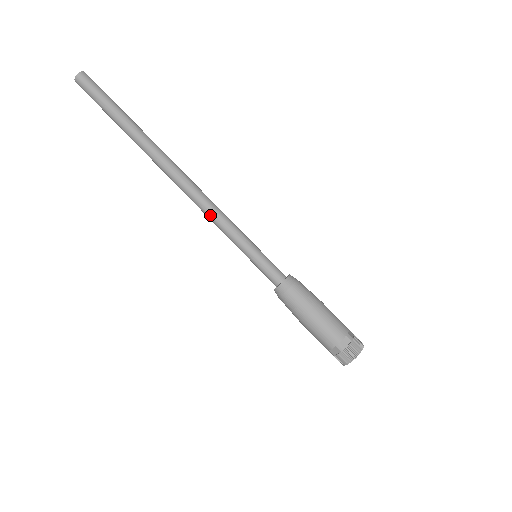
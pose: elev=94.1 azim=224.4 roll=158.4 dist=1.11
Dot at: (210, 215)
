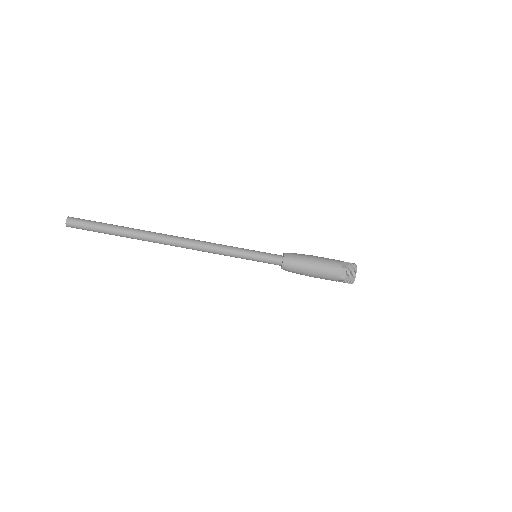
Dot at: (211, 252)
